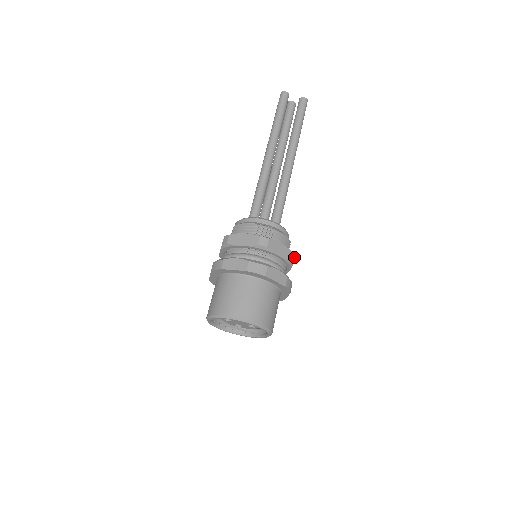
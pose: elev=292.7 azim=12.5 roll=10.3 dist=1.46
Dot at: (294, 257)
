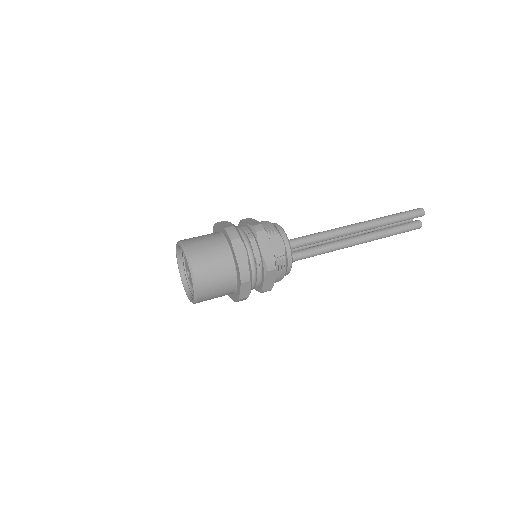
Dot at: (263, 229)
